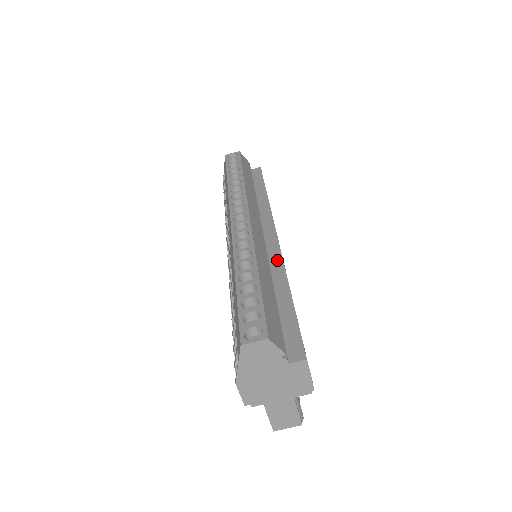
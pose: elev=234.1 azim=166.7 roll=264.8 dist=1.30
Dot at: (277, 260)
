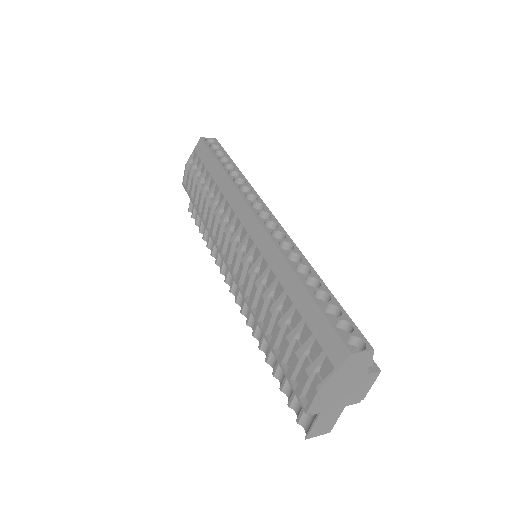
Dot at: occluded
